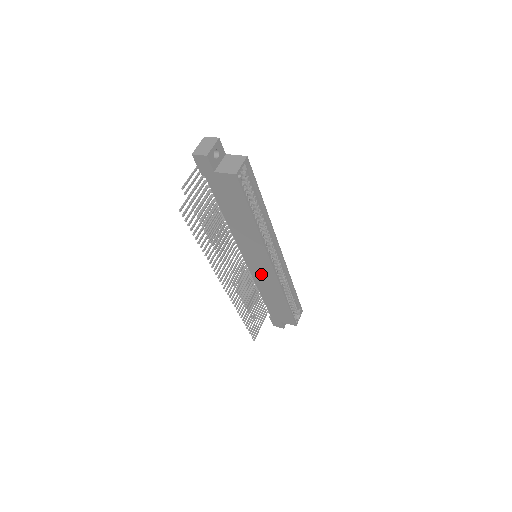
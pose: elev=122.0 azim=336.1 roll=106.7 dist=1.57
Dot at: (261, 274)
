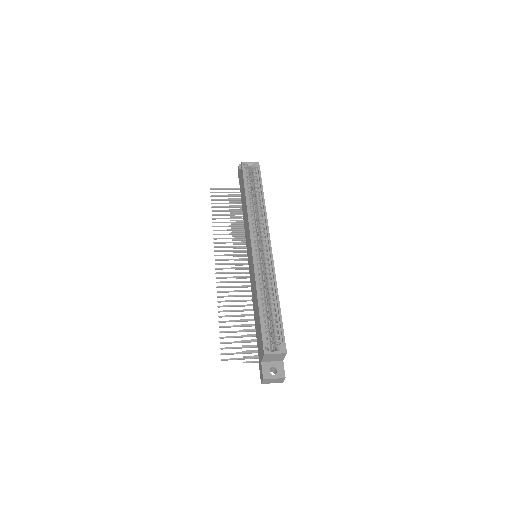
Dot at: (251, 270)
